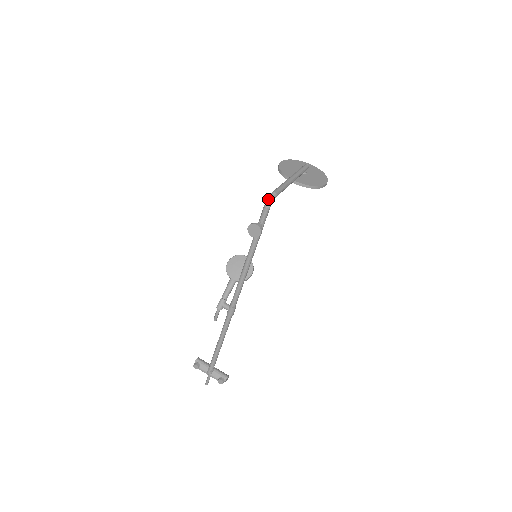
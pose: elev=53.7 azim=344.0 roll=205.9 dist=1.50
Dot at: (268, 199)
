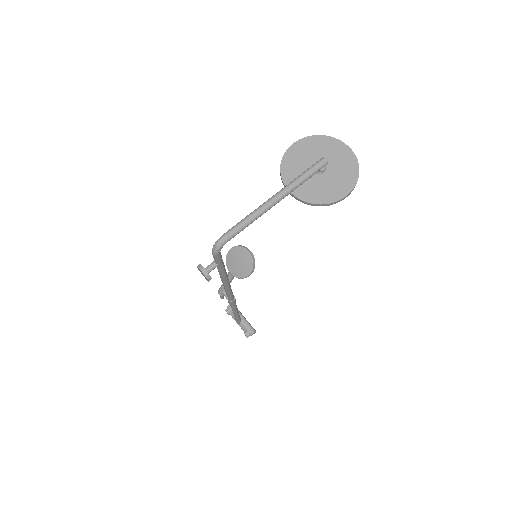
Dot at: (214, 246)
